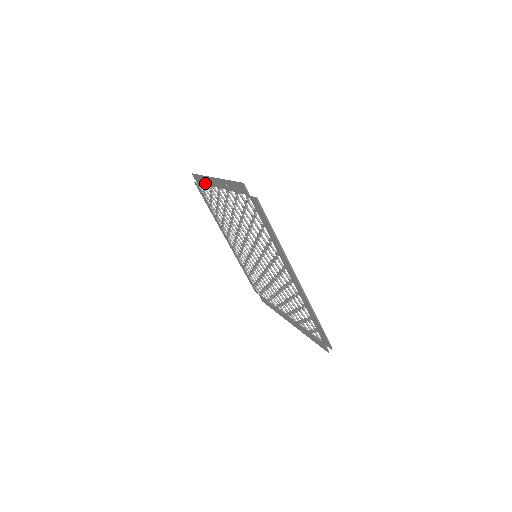
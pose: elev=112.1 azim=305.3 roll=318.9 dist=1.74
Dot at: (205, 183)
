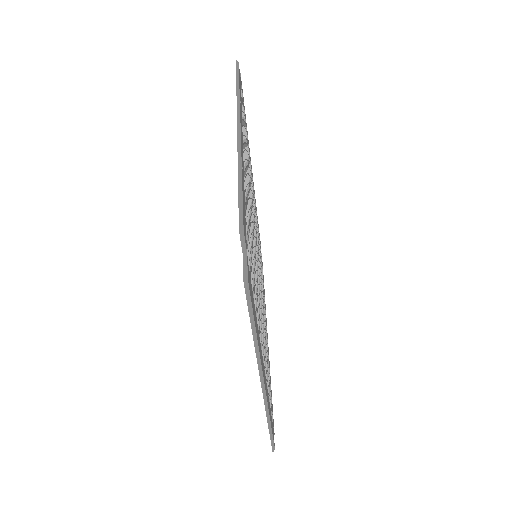
Dot at: occluded
